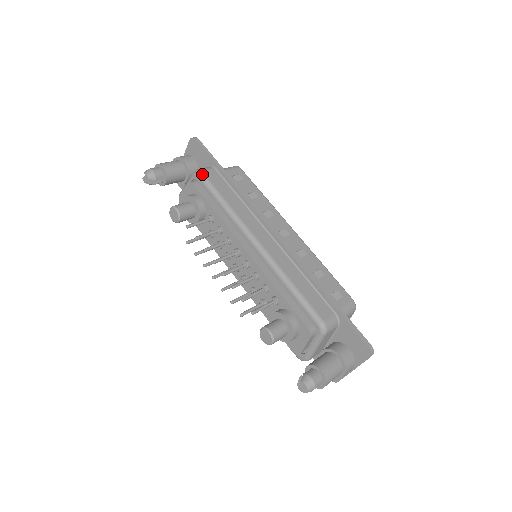
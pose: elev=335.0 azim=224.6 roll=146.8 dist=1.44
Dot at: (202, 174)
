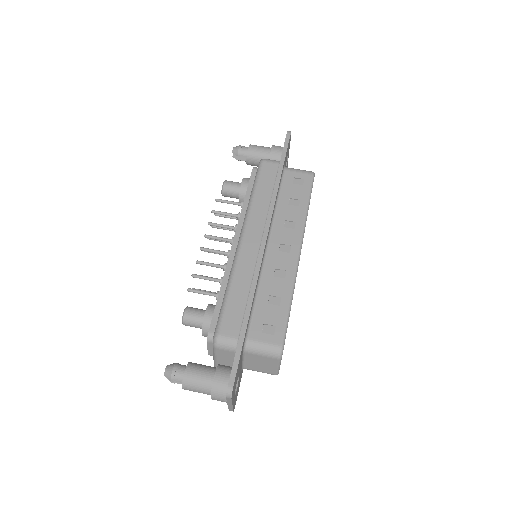
Dot at: (261, 163)
